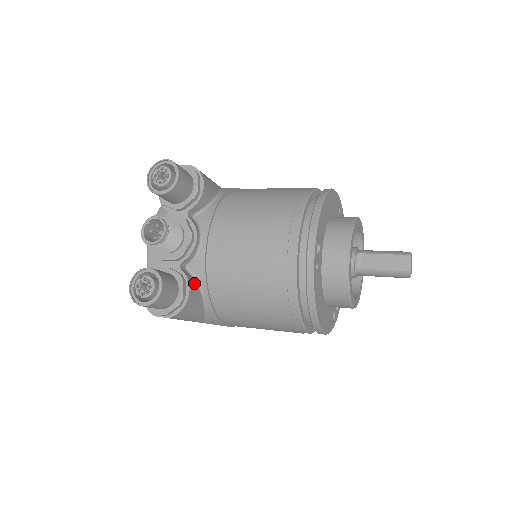
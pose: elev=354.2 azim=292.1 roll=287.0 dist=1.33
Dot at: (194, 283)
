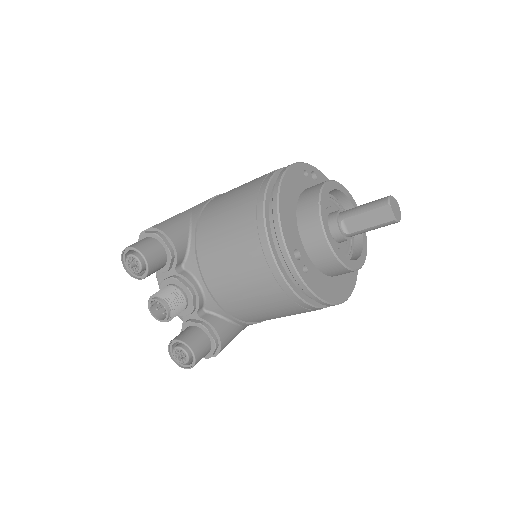
Dot at: (217, 320)
